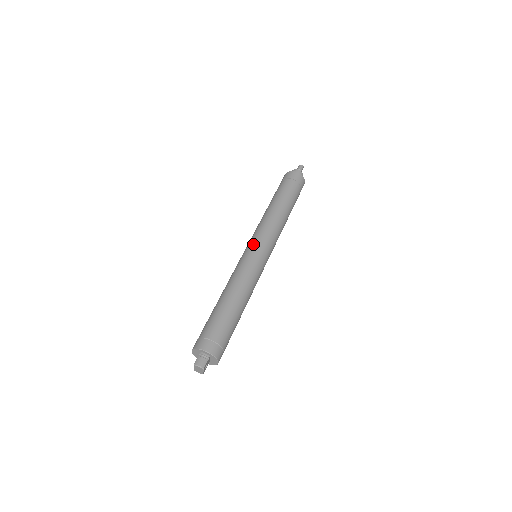
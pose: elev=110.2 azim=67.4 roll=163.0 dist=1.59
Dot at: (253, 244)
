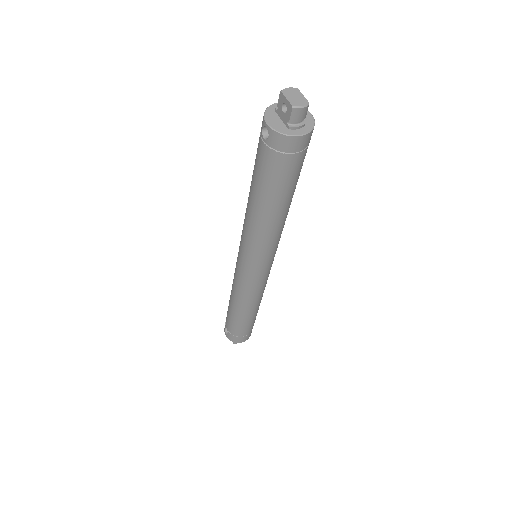
Dot at: occluded
